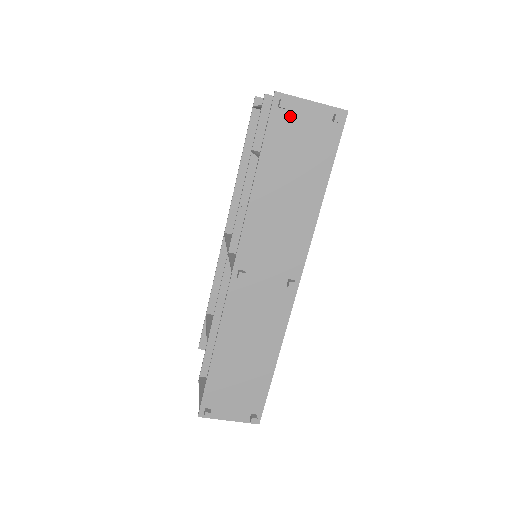
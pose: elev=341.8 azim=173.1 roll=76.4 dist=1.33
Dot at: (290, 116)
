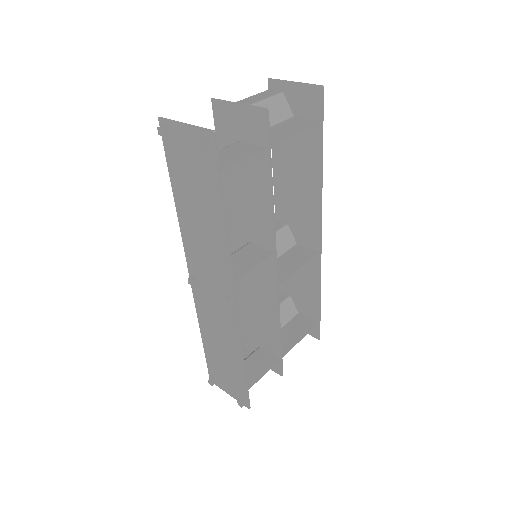
Dot at: (175, 141)
